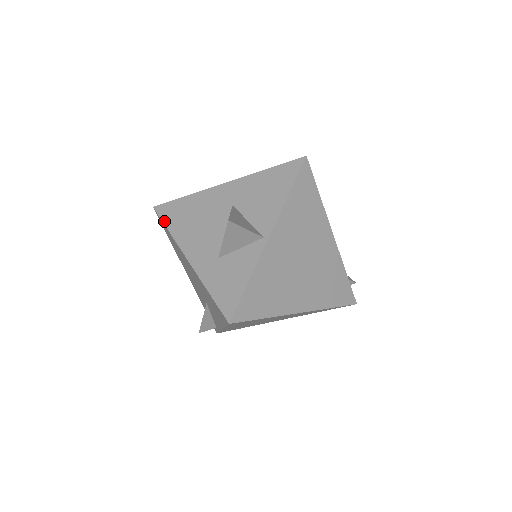
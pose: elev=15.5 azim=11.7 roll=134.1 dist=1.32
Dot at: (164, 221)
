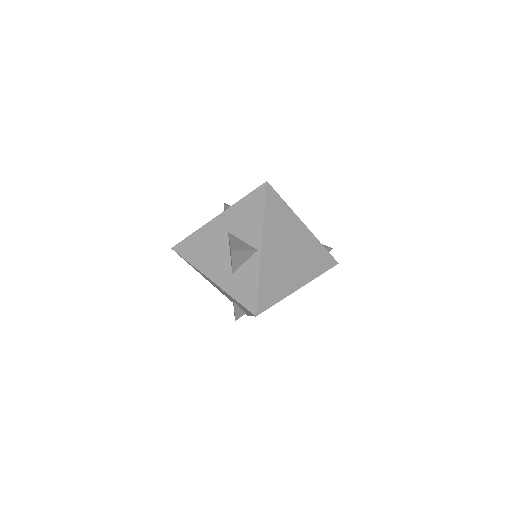
Dot at: (184, 257)
